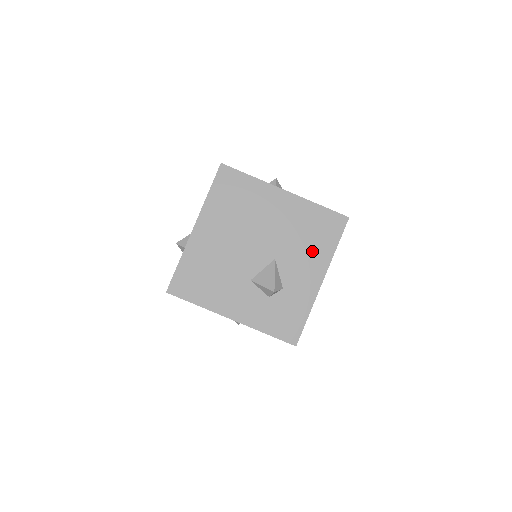
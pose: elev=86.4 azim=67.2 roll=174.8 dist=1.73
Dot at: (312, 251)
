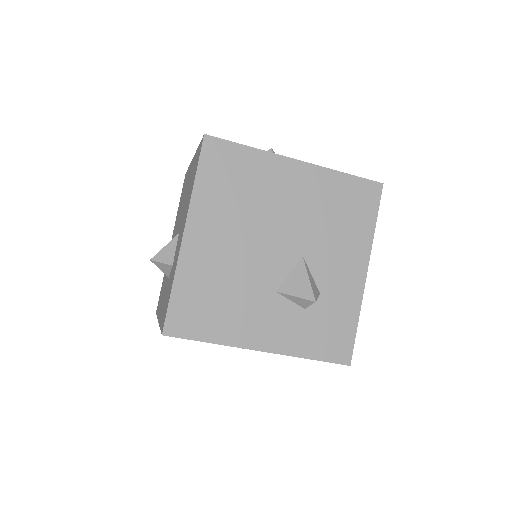
Dot at: (347, 236)
